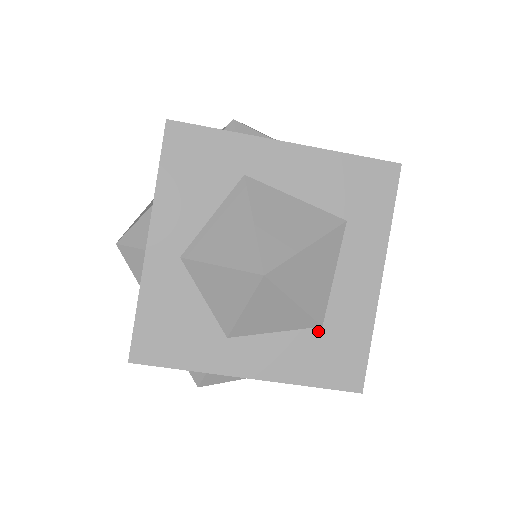
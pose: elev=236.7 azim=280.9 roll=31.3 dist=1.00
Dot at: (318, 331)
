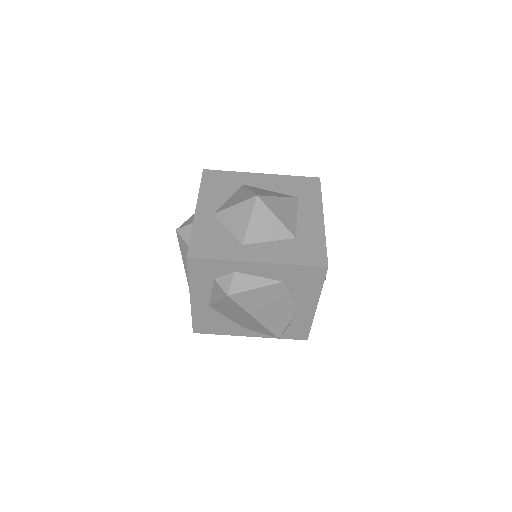
Dot at: (294, 240)
